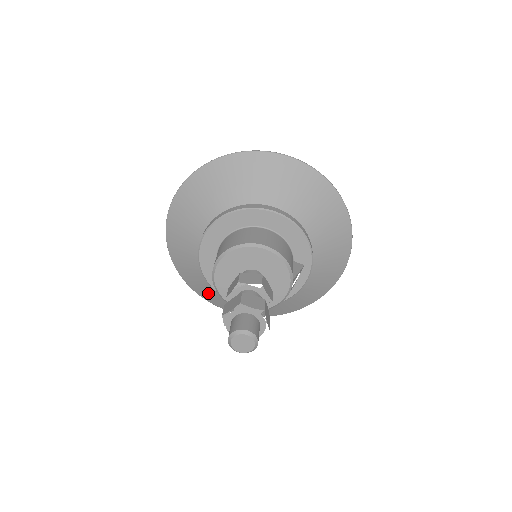
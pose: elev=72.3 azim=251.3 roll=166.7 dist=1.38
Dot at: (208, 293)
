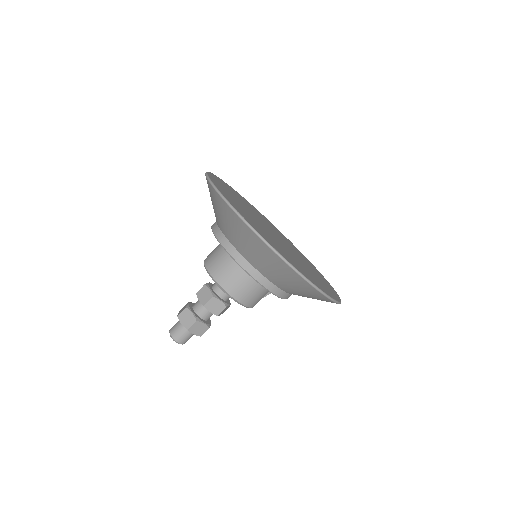
Dot at: occluded
